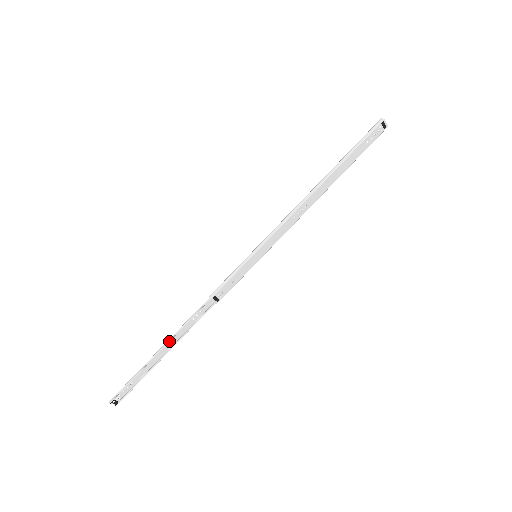
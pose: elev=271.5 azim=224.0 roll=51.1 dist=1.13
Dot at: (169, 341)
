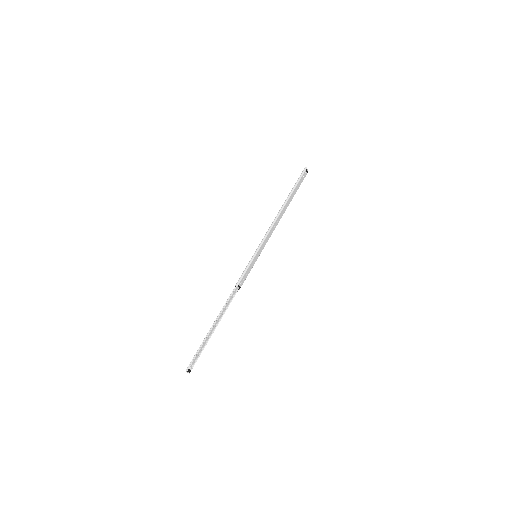
Dot at: (217, 320)
